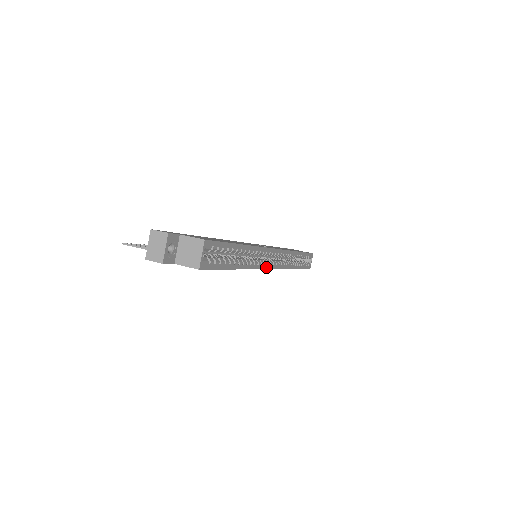
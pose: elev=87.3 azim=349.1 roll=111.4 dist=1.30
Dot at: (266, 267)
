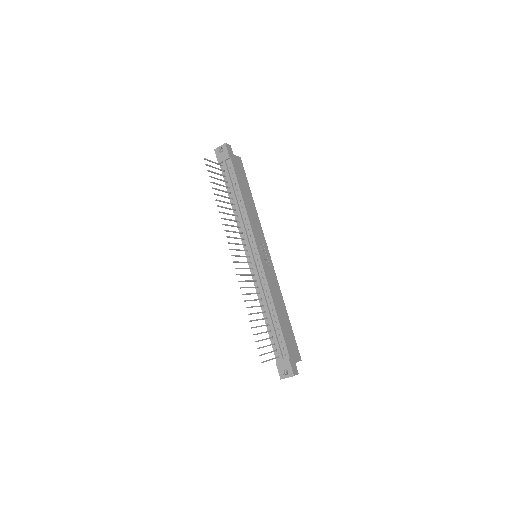
Dot at: occluded
